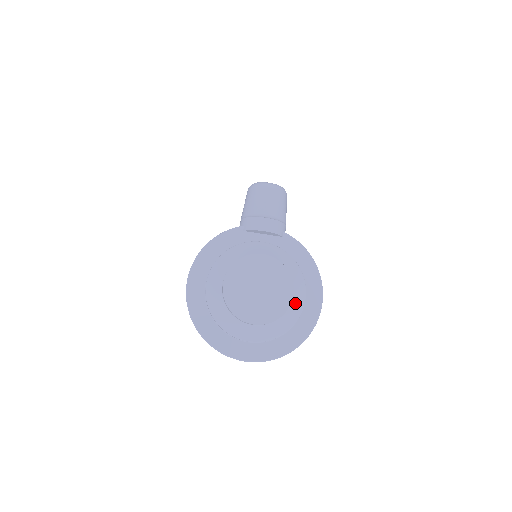
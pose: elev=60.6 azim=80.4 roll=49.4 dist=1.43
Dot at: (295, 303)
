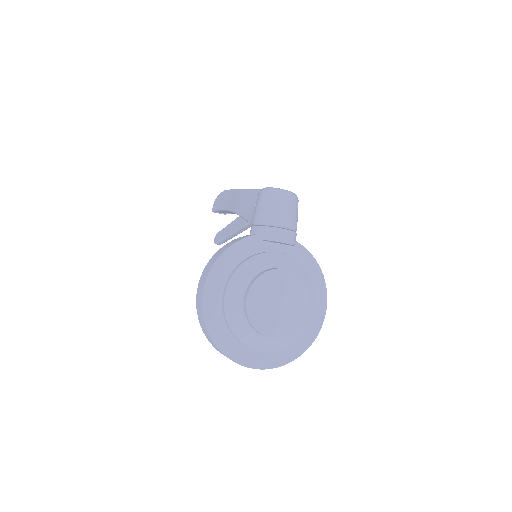
Dot at: occluded
